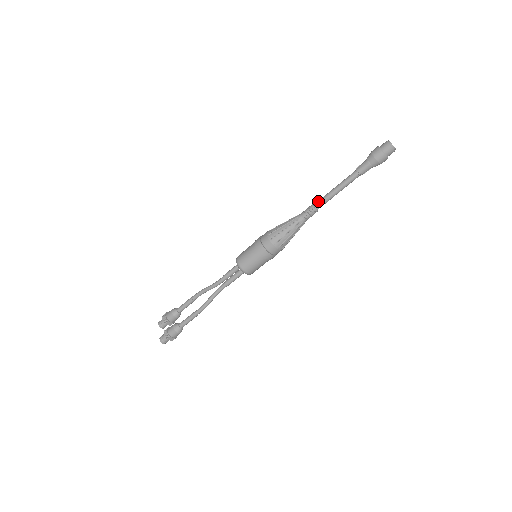
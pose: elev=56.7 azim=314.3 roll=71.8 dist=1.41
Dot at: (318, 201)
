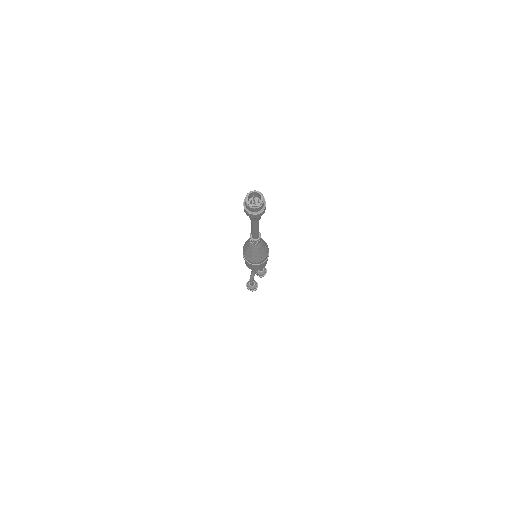
Dot at: occluded
